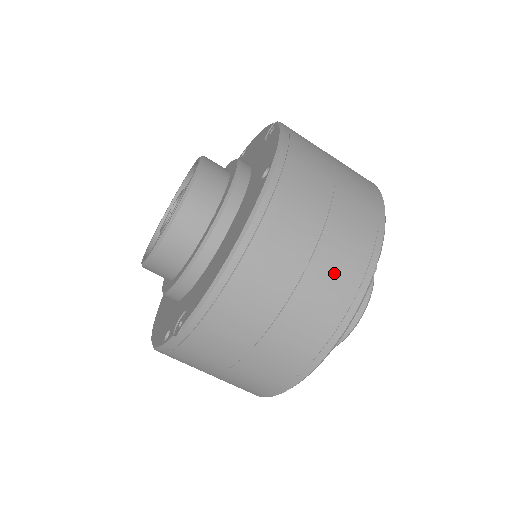
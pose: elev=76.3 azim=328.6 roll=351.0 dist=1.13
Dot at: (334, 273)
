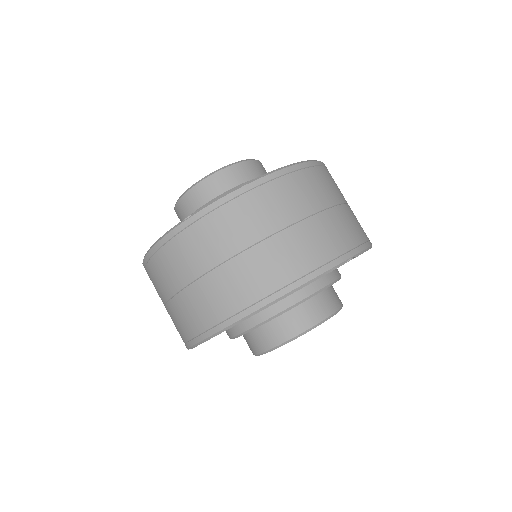
Dot at: (321, 236)
